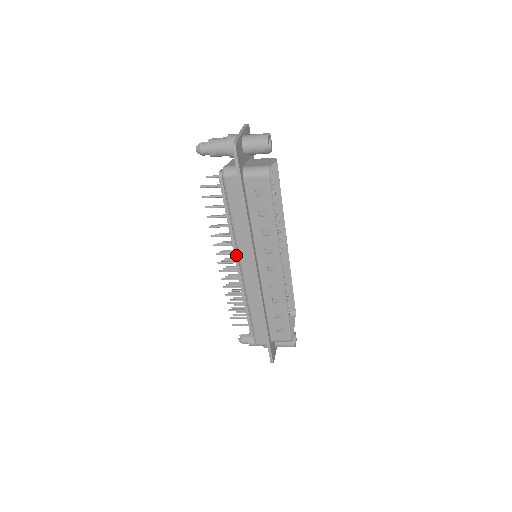
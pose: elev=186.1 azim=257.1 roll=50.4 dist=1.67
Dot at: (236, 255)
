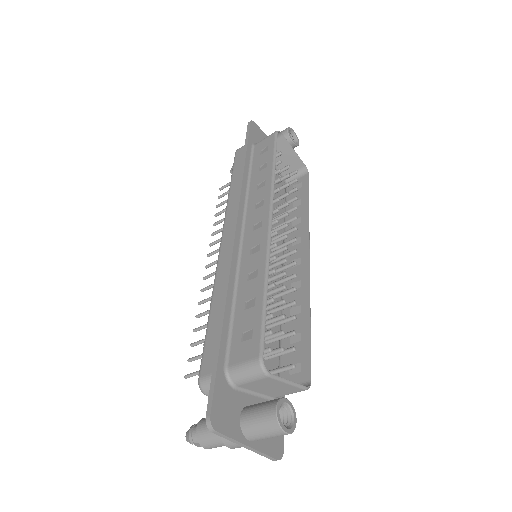
Dot at: occluded
